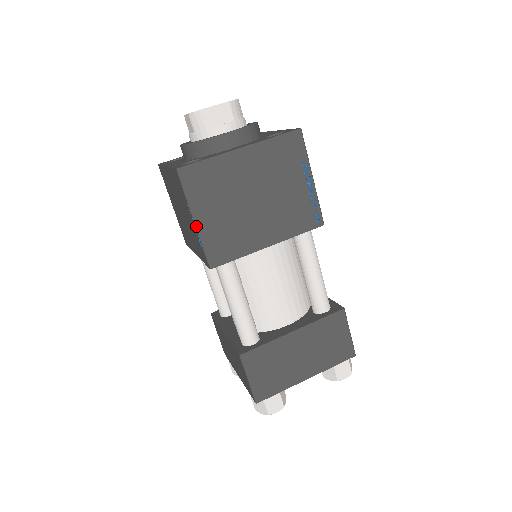
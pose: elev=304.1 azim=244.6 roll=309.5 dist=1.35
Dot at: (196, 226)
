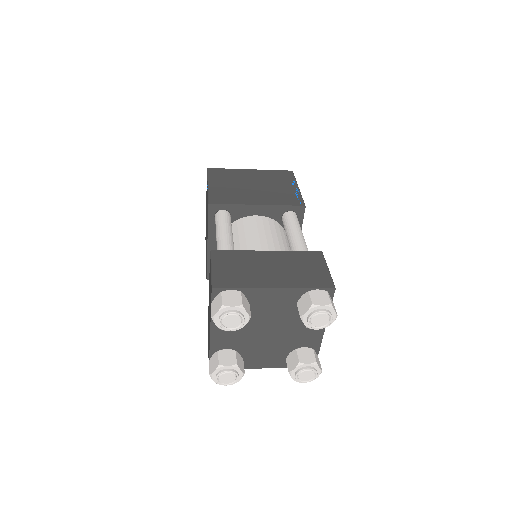
Dot at: (208, 187)
